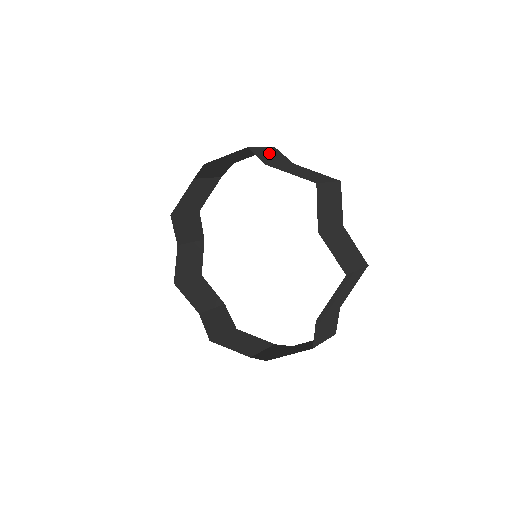
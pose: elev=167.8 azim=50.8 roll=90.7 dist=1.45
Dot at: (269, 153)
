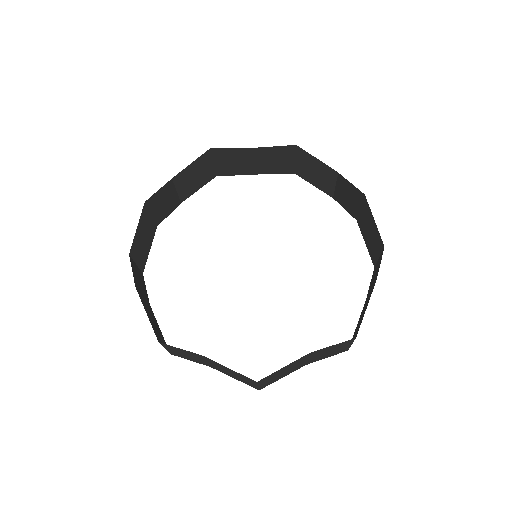
Dot at: (270, 161)
